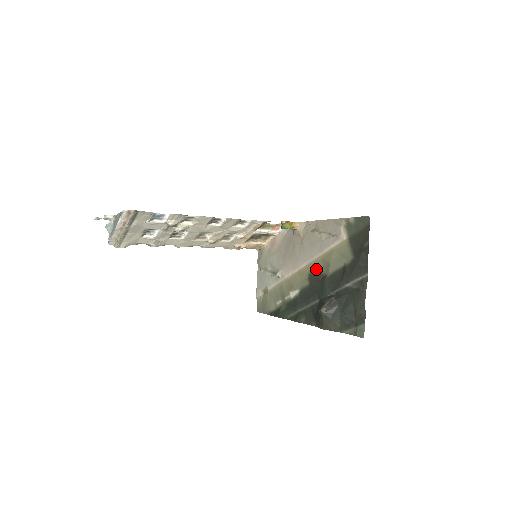
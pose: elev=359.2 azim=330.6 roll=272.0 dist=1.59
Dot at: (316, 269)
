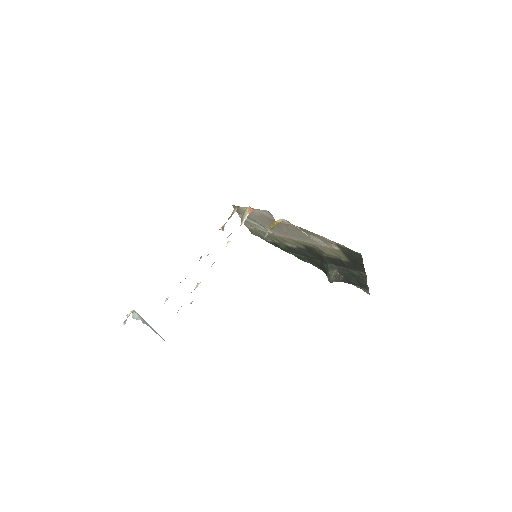
Dot at: (311, 247)
